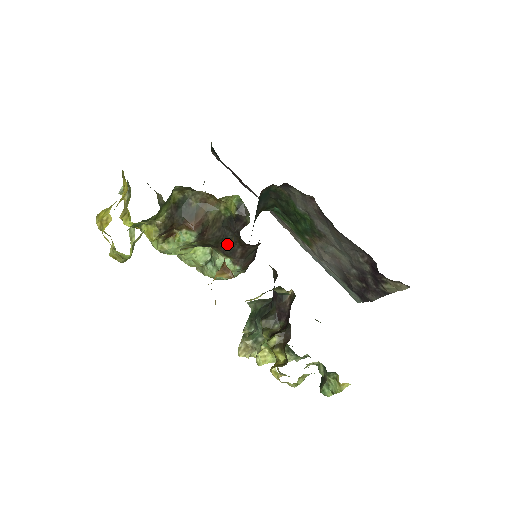
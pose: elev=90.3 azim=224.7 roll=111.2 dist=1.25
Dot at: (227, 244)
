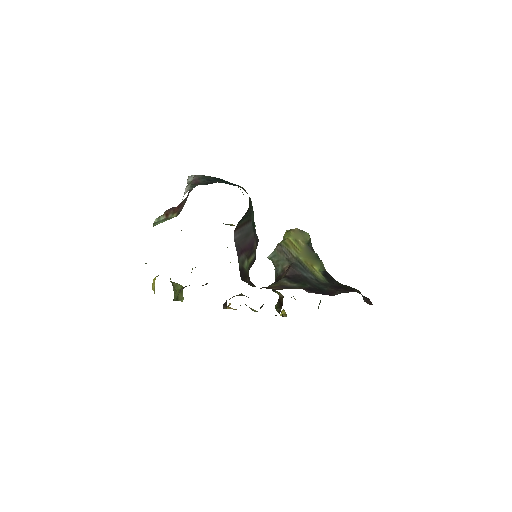
Dot at: occluded
